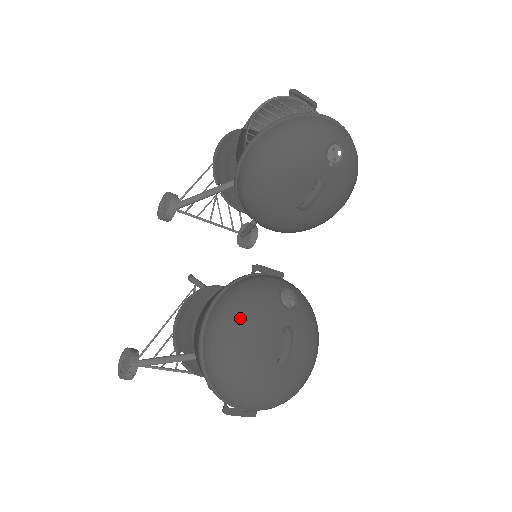
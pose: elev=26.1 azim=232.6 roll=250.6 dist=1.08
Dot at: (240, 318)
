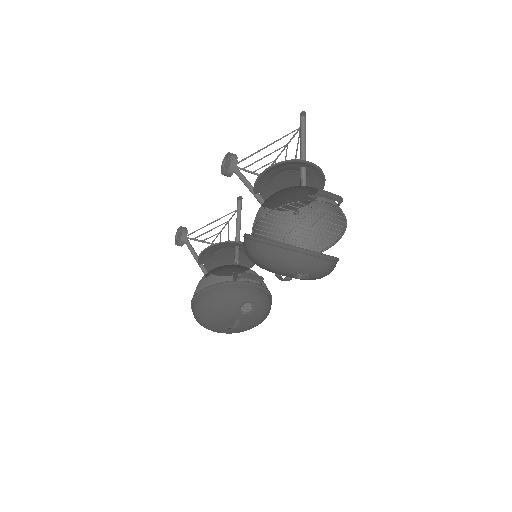
Dot at: (211, 311)
